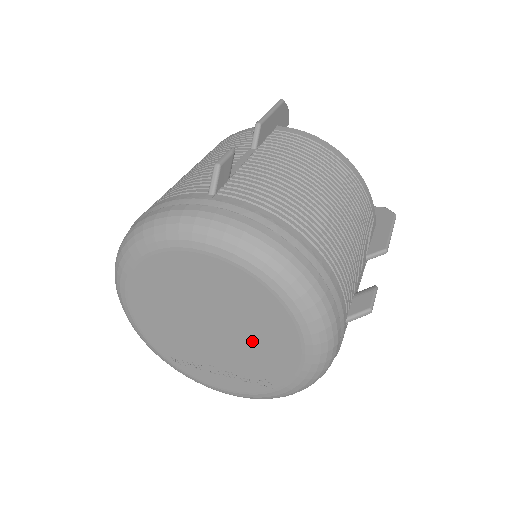
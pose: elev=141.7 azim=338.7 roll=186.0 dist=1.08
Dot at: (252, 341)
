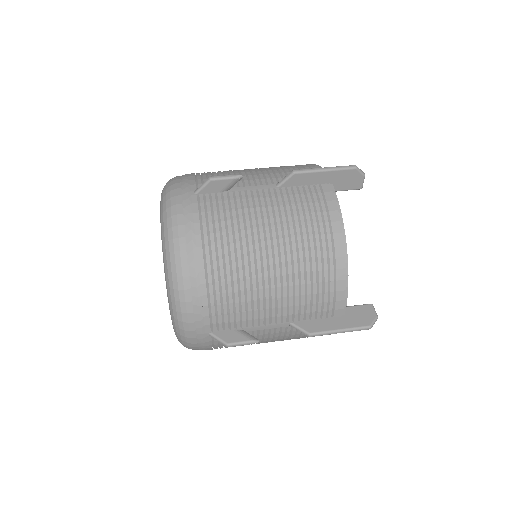
Dot at: occluded
